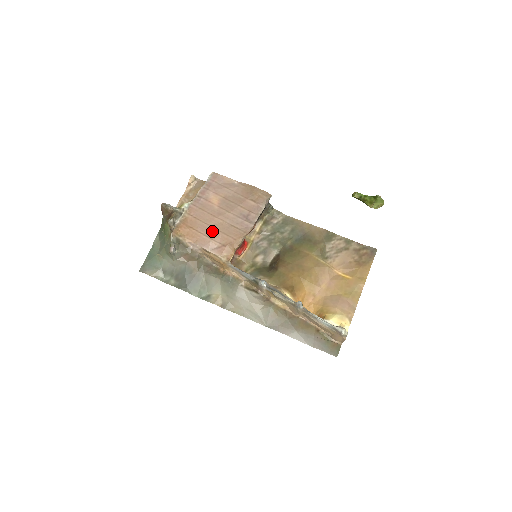
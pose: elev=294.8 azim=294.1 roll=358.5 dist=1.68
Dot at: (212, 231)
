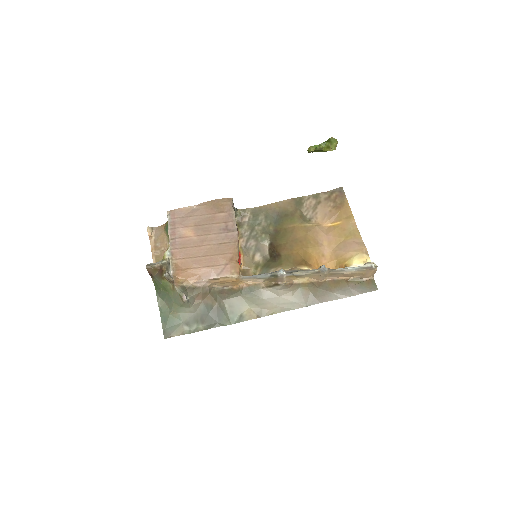
Dot at: (207, 259)
